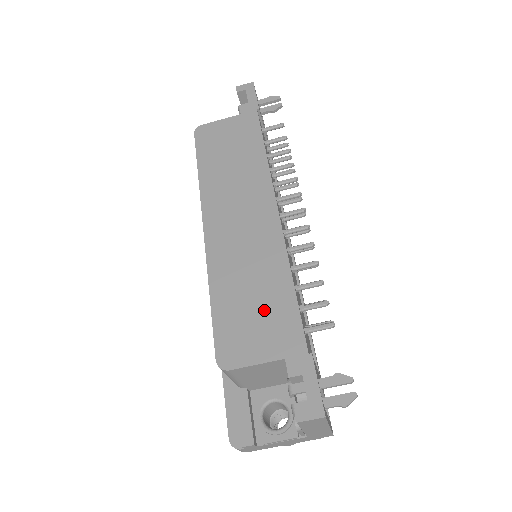
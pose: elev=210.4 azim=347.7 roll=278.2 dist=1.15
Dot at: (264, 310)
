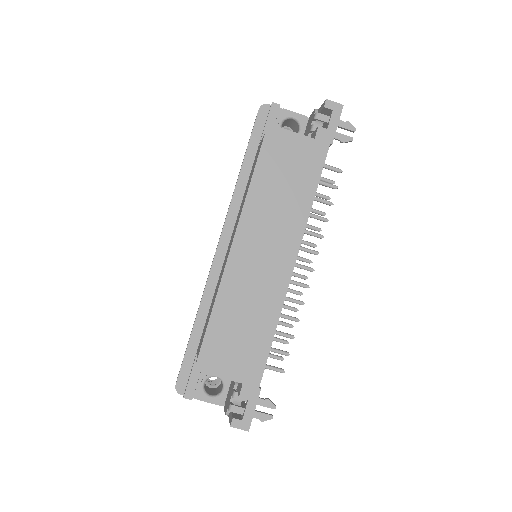
Dot at: (246, 342)
